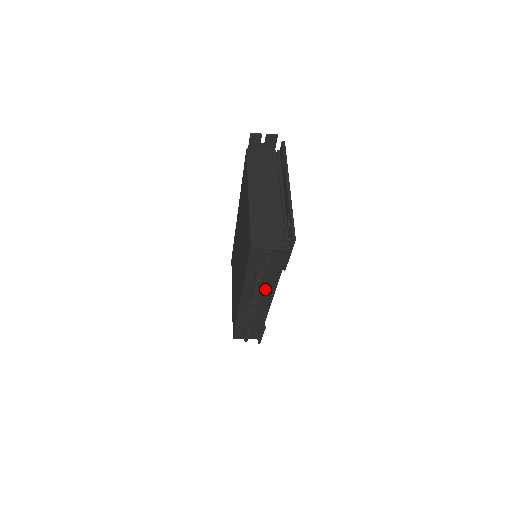
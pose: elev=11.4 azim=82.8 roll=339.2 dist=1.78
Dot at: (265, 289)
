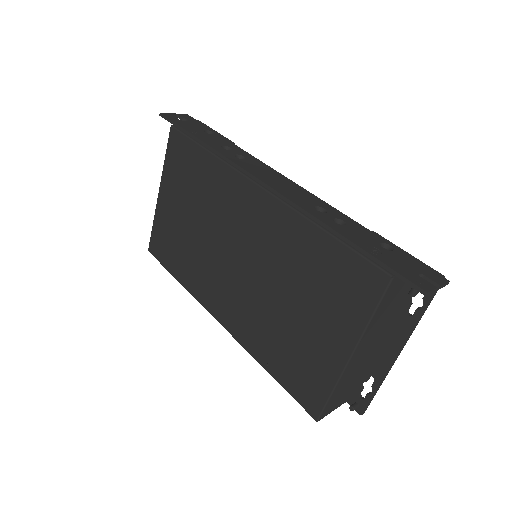
Dot at: occluded
